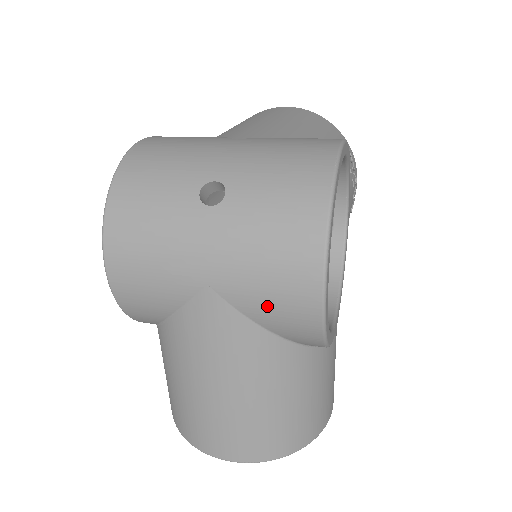
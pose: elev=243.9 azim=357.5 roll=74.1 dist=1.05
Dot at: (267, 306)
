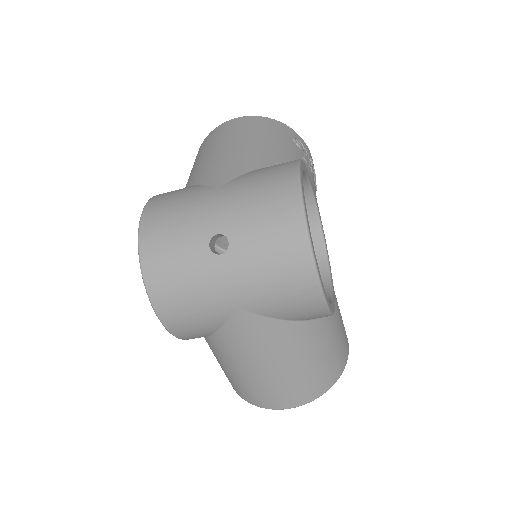
Dot at: (284, 308)
